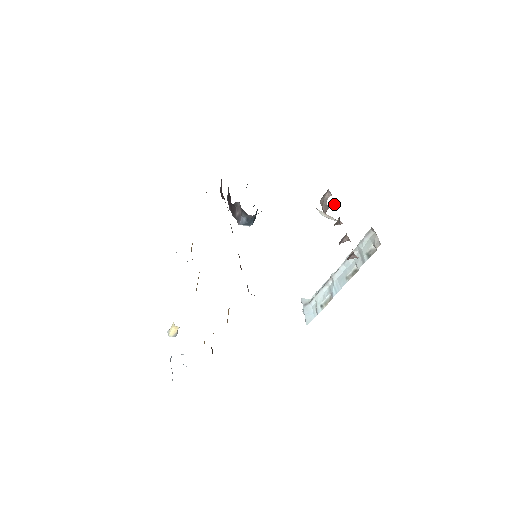
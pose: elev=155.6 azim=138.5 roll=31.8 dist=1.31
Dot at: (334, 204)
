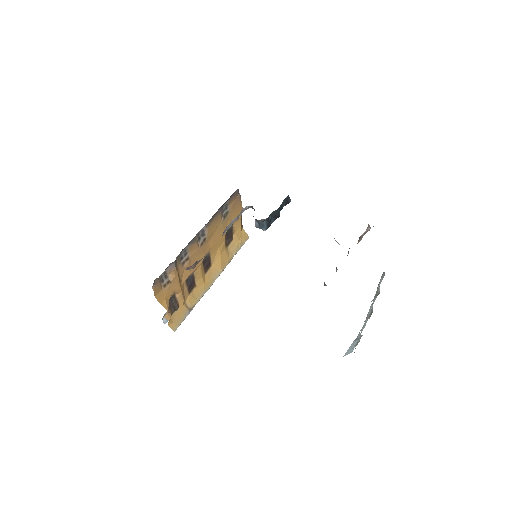
Dot at: occluded
